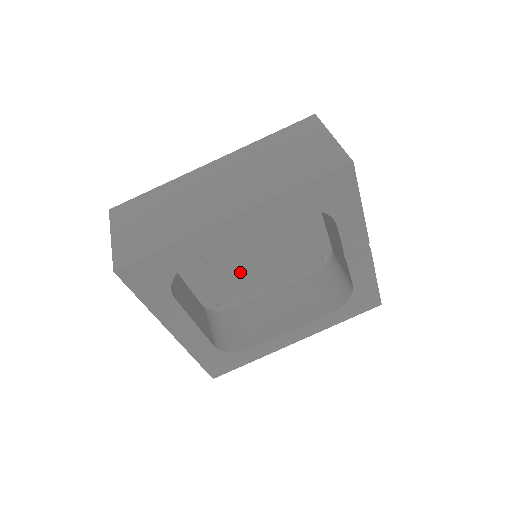
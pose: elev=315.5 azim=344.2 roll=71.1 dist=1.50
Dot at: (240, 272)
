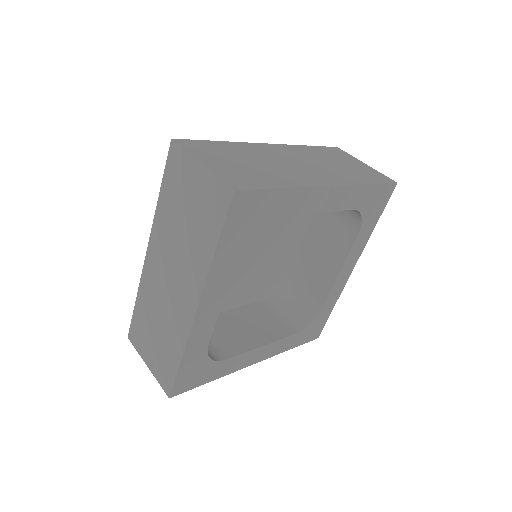
Dot at: (260, 265)
